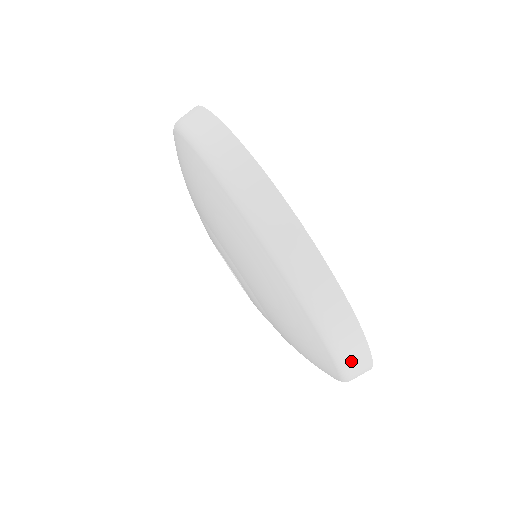
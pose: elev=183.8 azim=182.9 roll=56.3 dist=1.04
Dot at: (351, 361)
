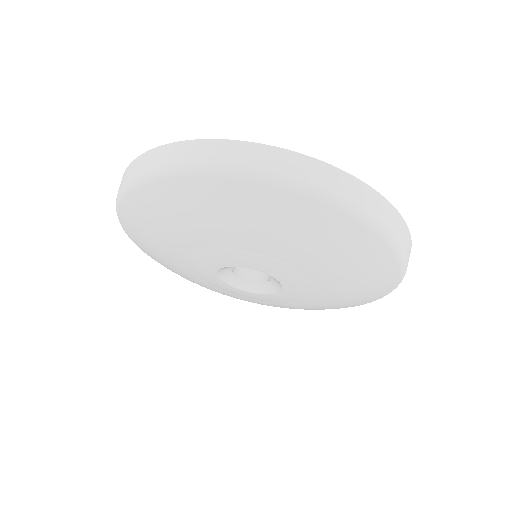
Dot at: (406, 250)
